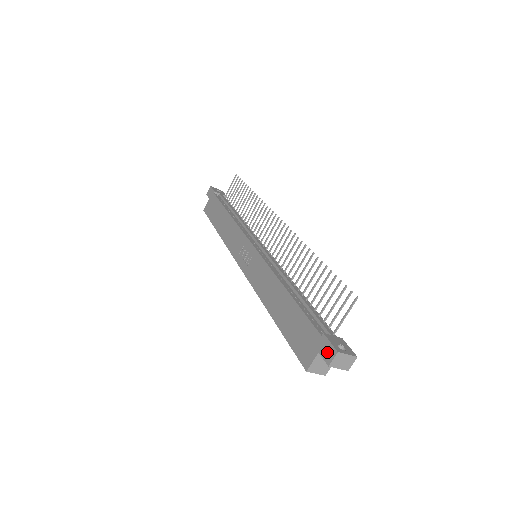
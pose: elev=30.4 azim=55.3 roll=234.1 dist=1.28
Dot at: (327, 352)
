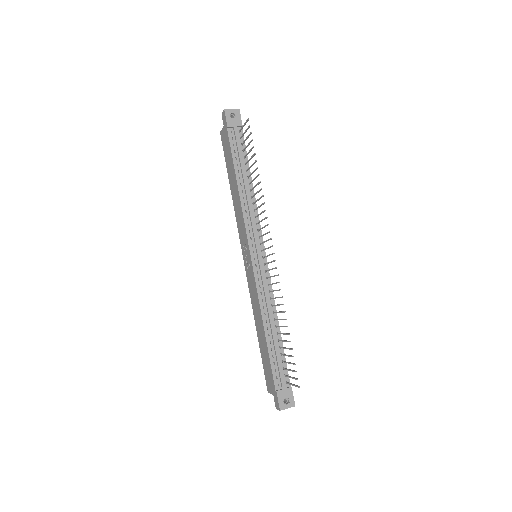
Dot at: (276, 402)
